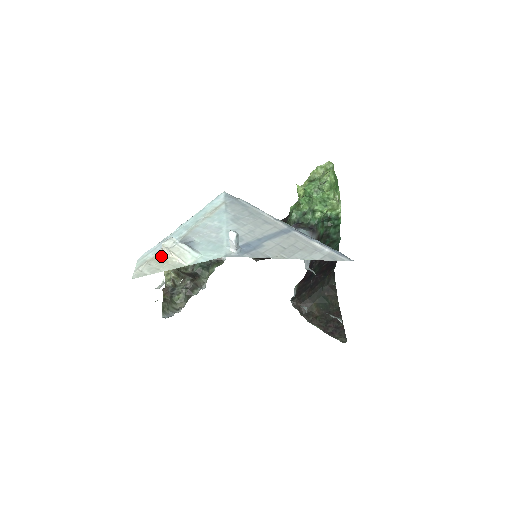
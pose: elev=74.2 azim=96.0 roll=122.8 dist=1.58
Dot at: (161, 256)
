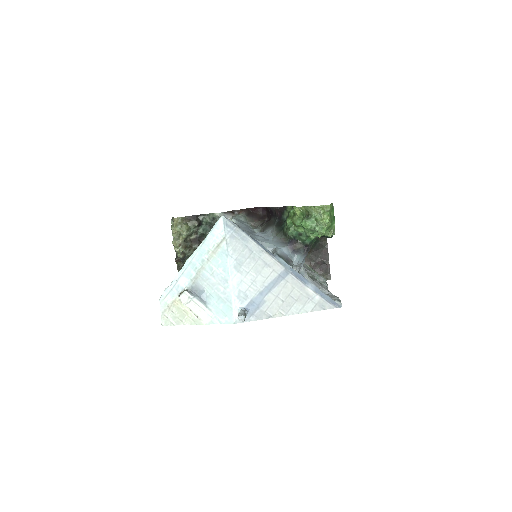
Dot at: (180, 303)
